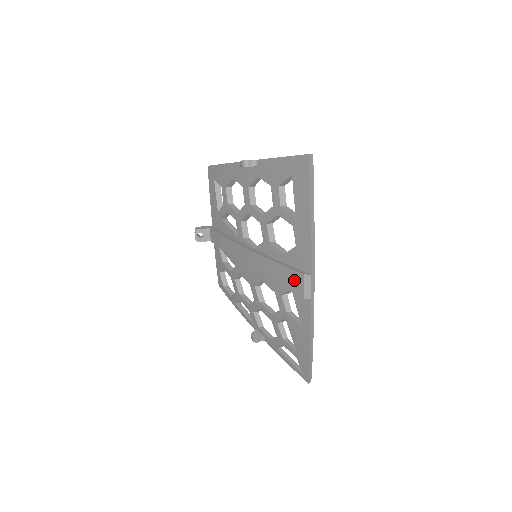
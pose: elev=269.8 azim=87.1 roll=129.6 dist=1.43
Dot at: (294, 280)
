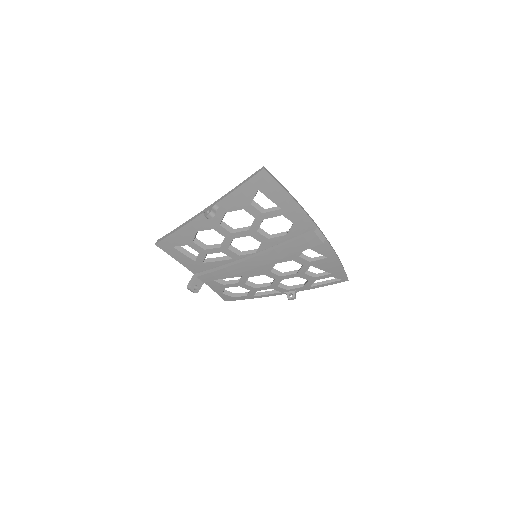
Dot at: (308, 241)
